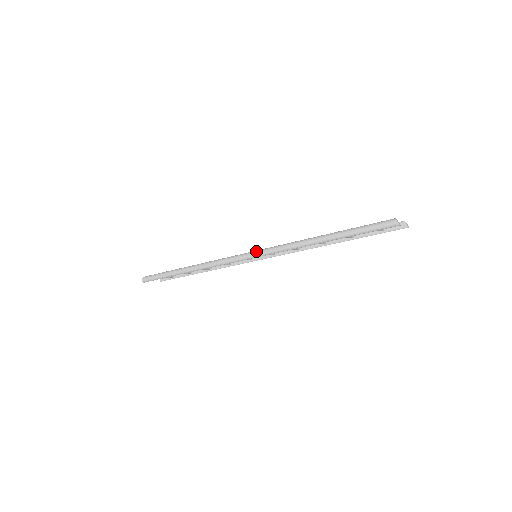
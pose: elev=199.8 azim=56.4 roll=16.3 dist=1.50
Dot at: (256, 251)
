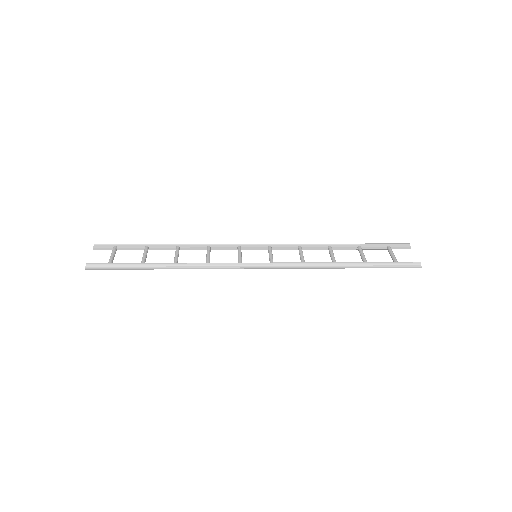
Dot at: (269, 265)
